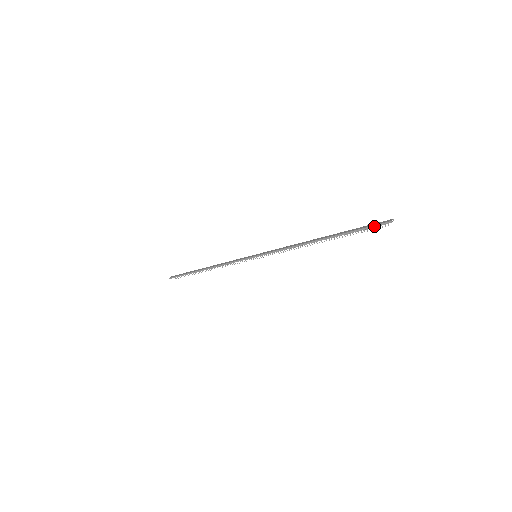
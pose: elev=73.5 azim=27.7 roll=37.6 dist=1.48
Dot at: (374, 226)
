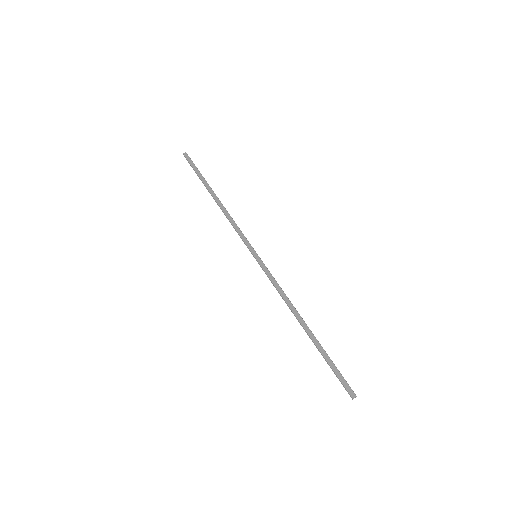
Dot at: (341, 382)
